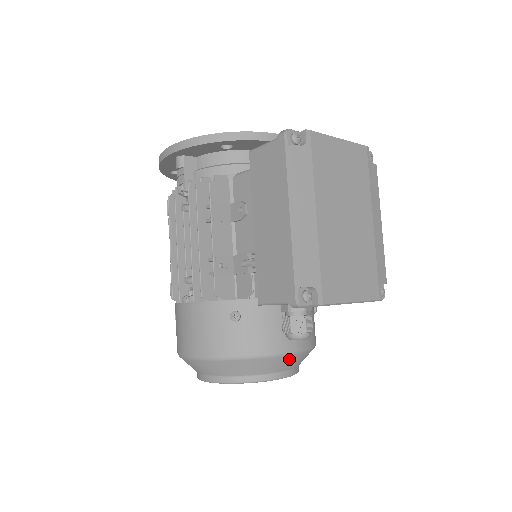
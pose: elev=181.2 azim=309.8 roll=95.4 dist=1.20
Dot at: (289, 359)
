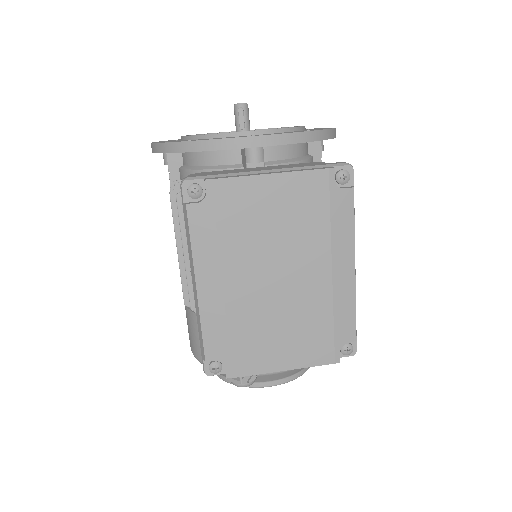
Dot at: (269, 376)
